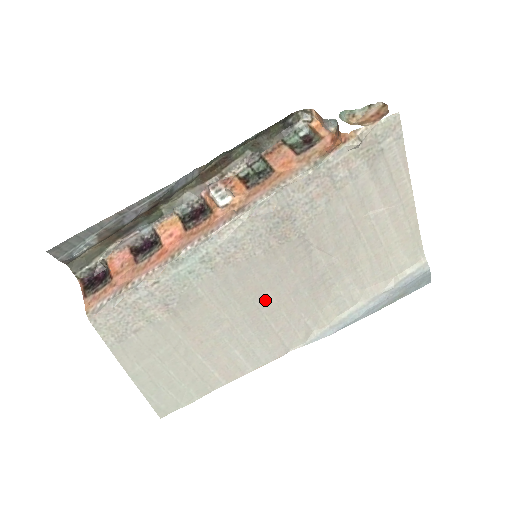
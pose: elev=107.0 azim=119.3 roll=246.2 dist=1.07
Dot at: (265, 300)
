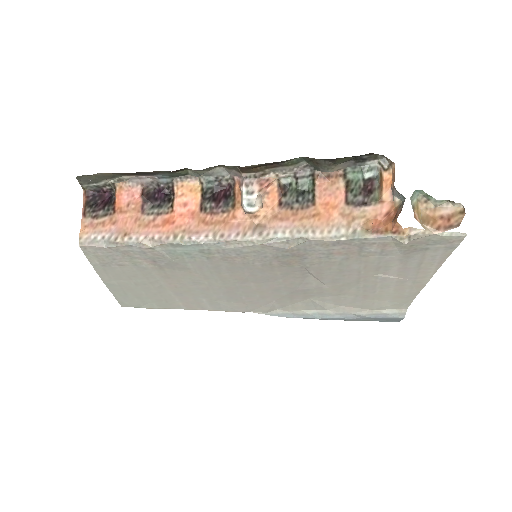
Dot at: (246, 285)
